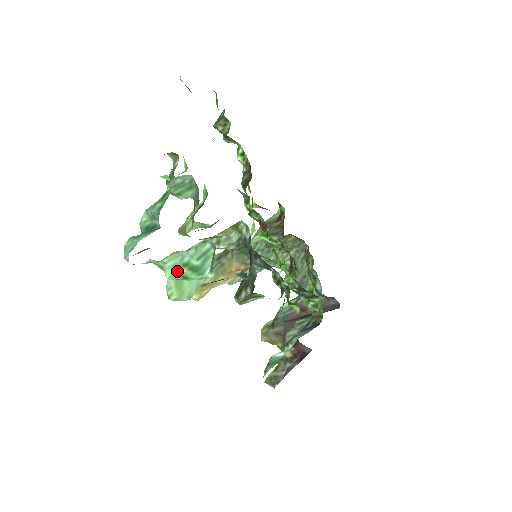
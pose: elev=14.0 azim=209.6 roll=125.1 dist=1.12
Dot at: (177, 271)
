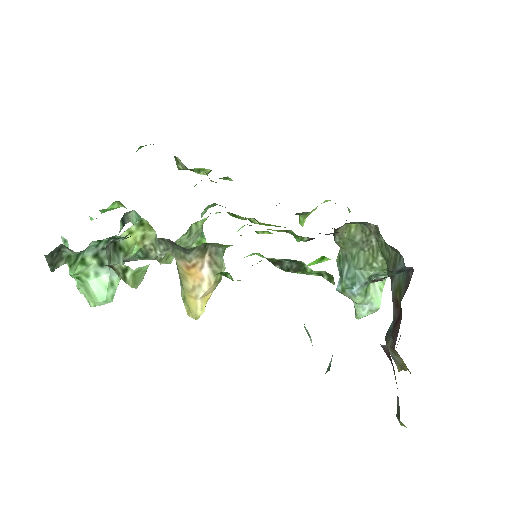
Dot at: occluded
